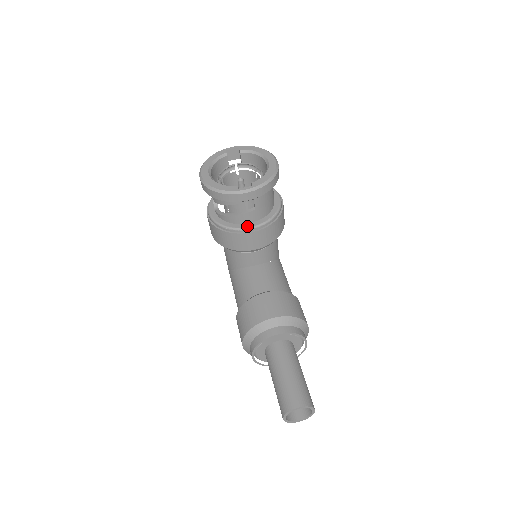
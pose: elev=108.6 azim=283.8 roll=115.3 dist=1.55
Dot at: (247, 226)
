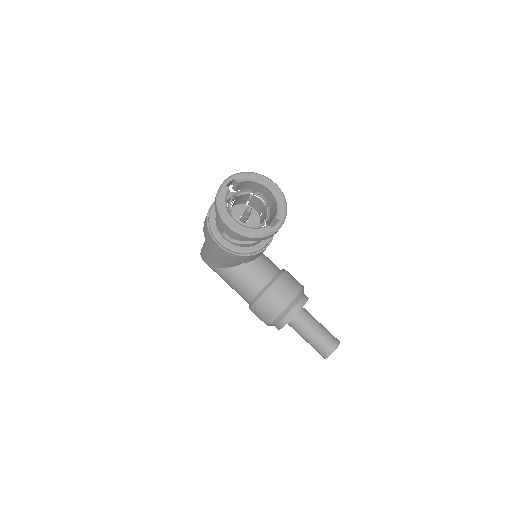
Dot at: (263, 245)
